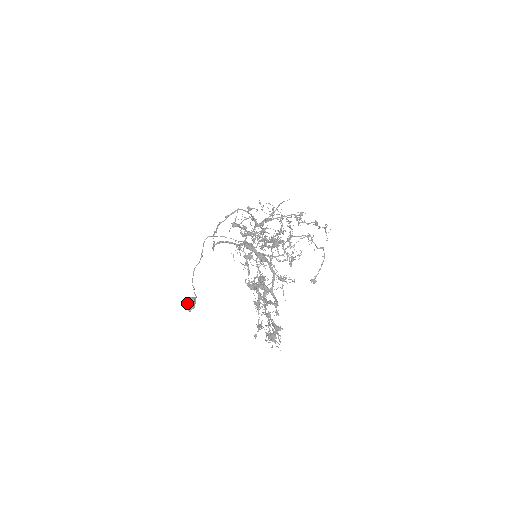
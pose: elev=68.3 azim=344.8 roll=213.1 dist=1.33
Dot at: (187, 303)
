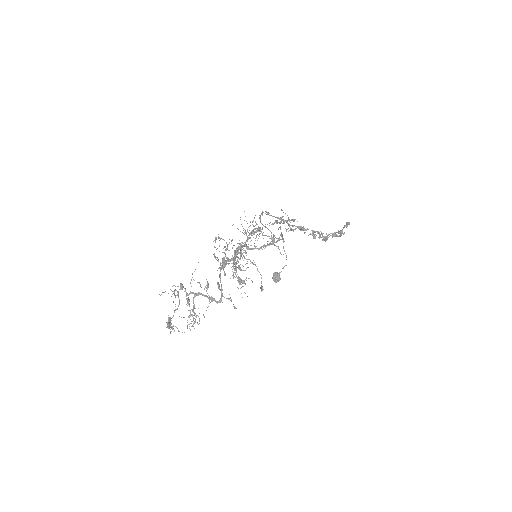
Dot at: (273, 276)
